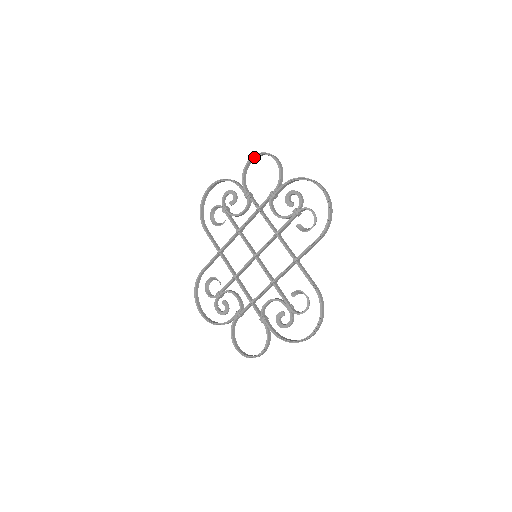
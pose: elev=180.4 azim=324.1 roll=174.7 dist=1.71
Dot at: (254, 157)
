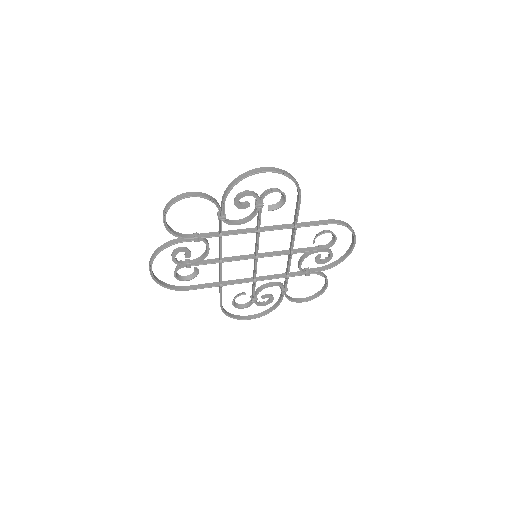
Dot at: (165, 215)
